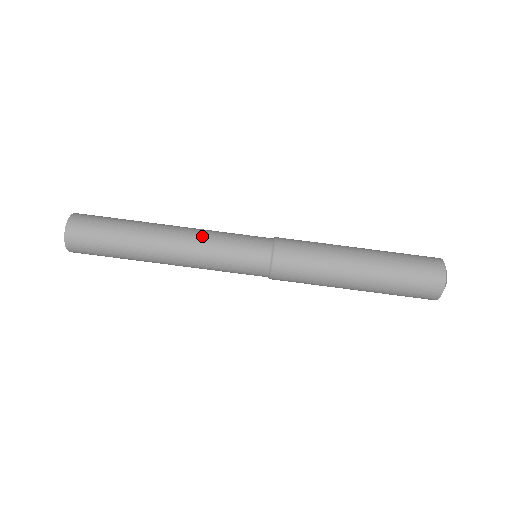
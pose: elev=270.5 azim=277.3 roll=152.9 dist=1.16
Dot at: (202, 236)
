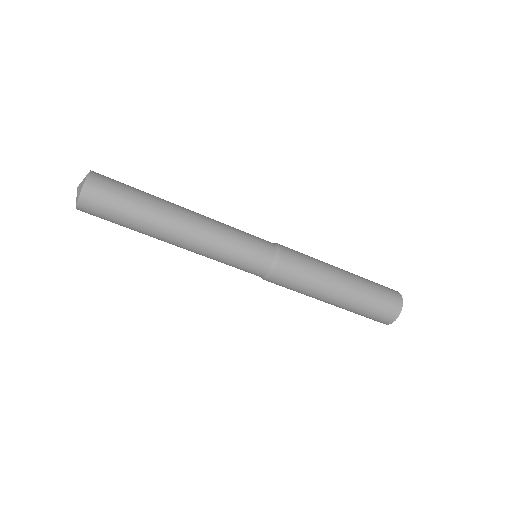
Dot at: (218, 224)
